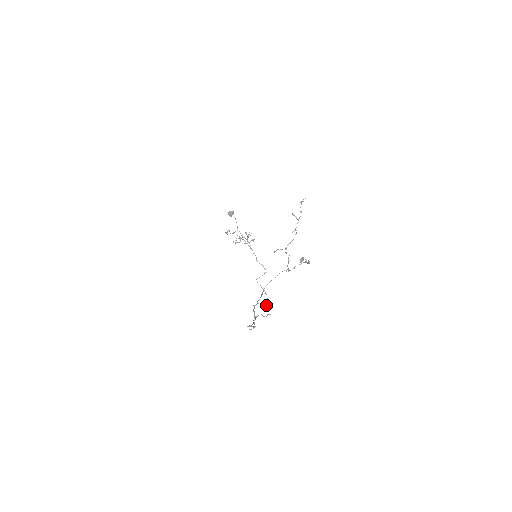
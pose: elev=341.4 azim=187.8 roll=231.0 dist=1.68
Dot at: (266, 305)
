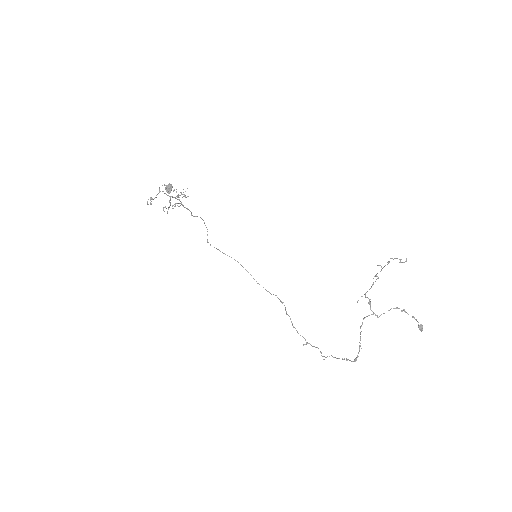
Dot at: occluded
